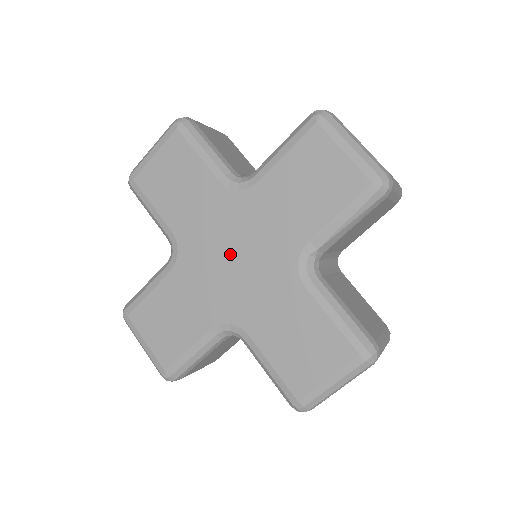
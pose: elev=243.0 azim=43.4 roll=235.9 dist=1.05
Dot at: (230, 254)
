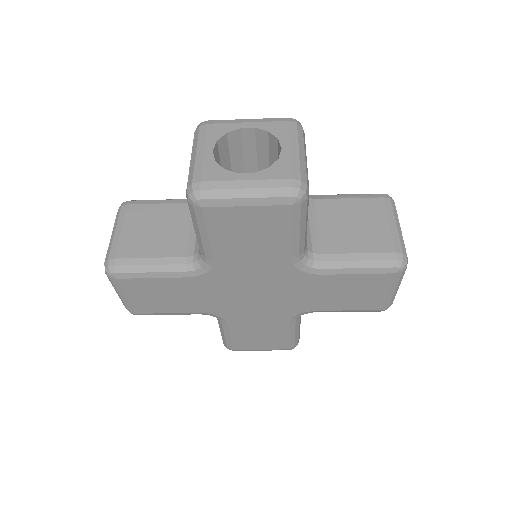
Dot at: (254, 293)
